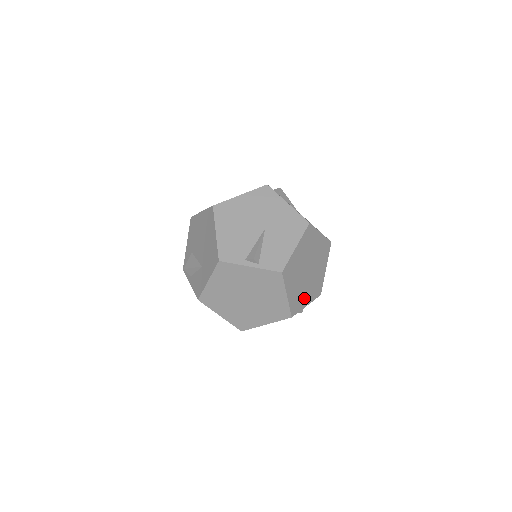
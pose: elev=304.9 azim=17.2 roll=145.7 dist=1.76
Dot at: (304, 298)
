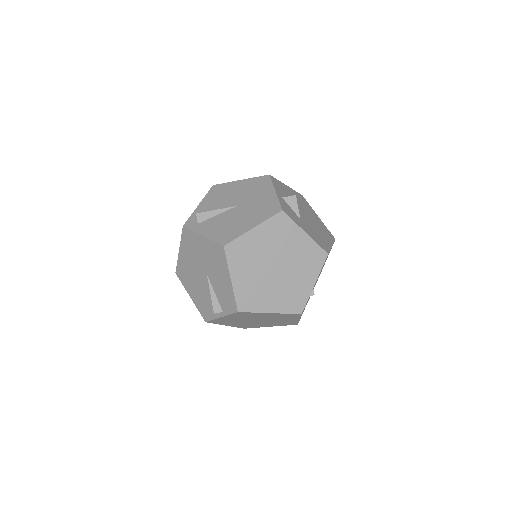
Dot at: (301, 286)
